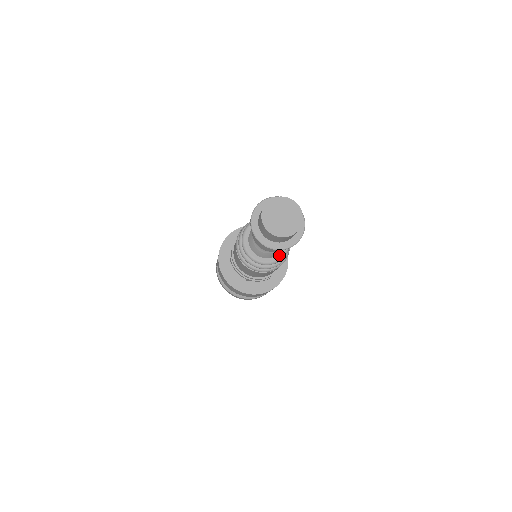
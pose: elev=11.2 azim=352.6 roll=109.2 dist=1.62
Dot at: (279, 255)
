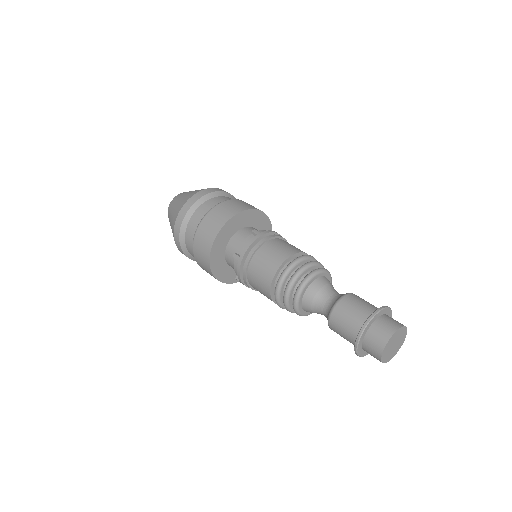
Dot at: occluded
